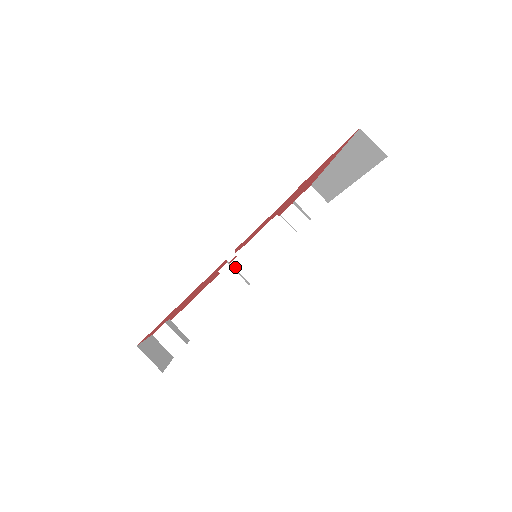
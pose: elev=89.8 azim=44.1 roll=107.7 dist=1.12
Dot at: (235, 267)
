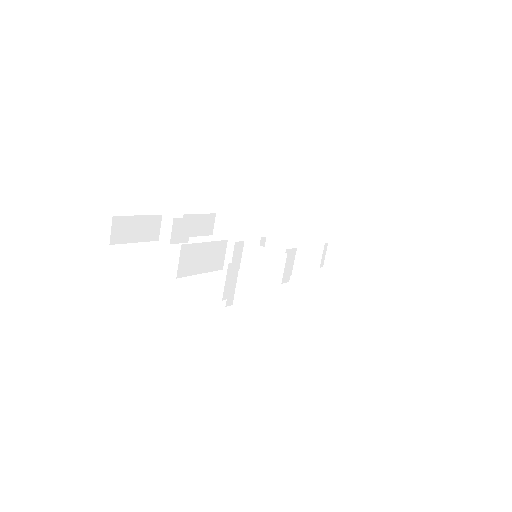
Dot at: (285, 238)
